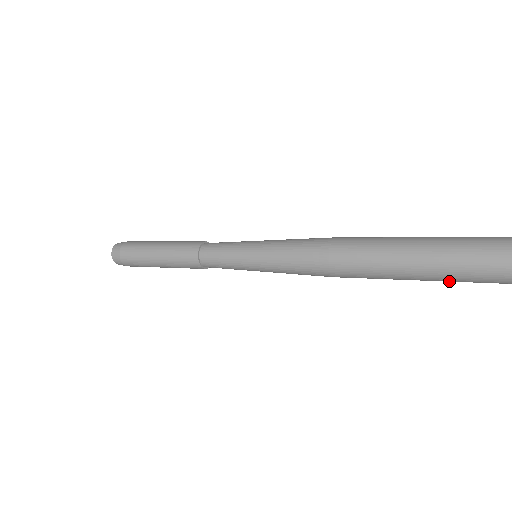
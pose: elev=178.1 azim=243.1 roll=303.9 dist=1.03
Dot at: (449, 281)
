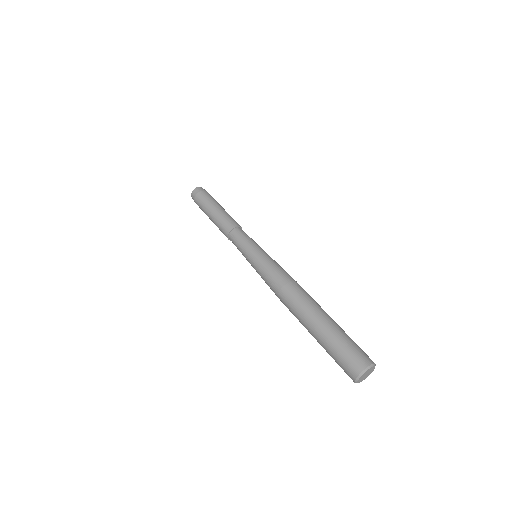
Dot at: occluded
